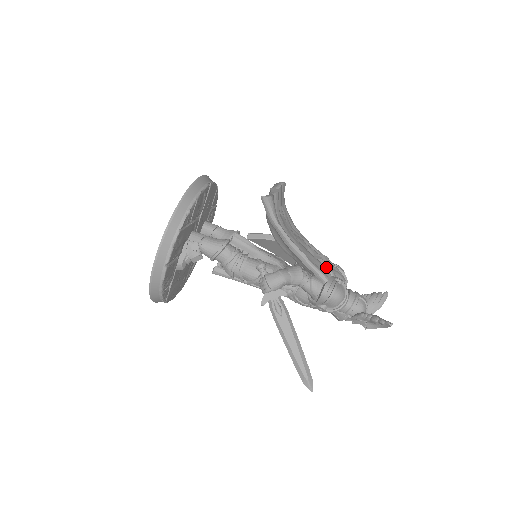
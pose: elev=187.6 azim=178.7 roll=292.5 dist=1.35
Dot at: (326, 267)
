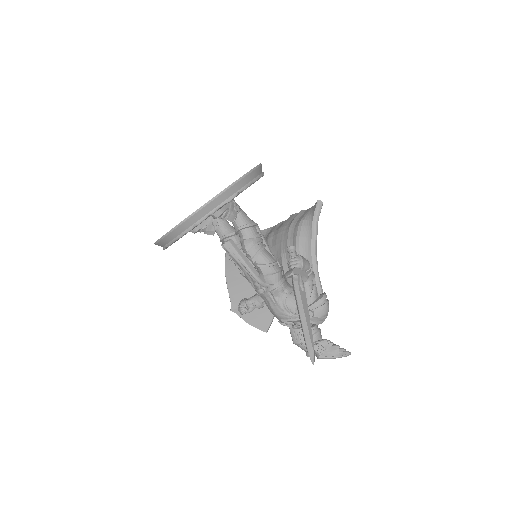
Dot at: occluded
